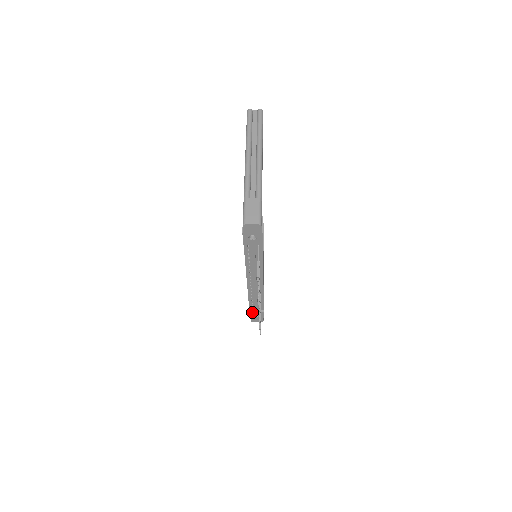
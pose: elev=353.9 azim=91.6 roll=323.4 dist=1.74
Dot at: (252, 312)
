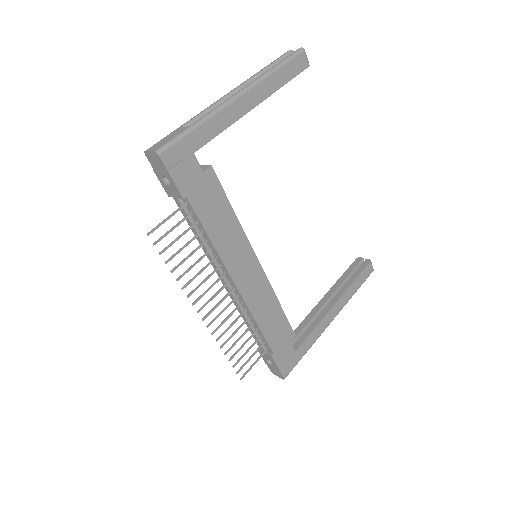
Dot at: (261, 351)
